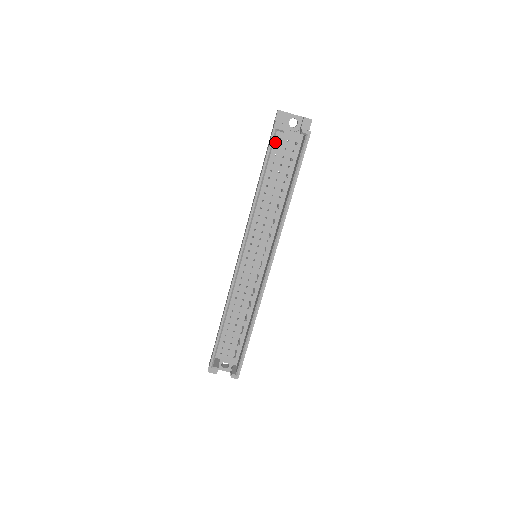
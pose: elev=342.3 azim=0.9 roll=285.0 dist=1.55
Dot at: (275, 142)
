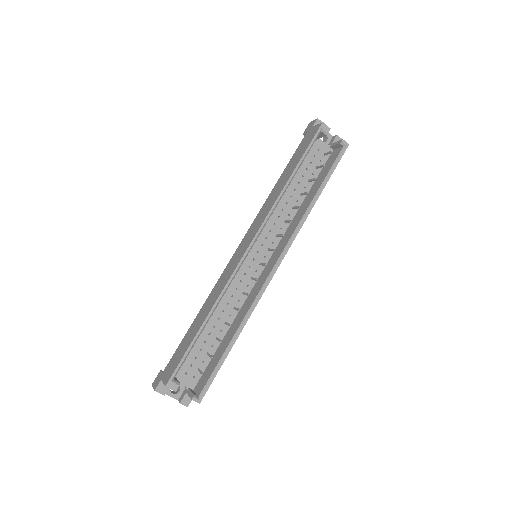
Dot at: occluded
